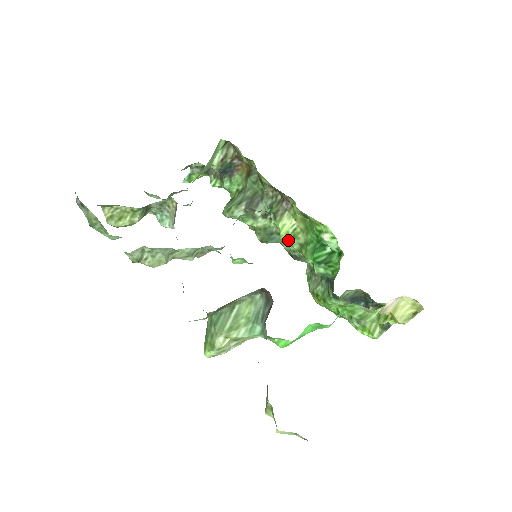
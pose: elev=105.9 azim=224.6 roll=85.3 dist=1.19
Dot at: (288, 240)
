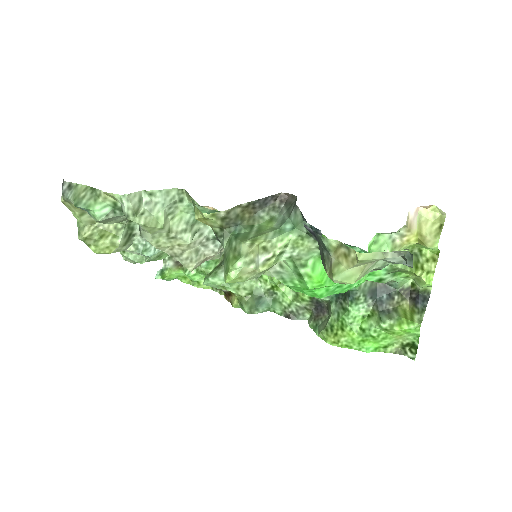
Dot at: (280, 294)
